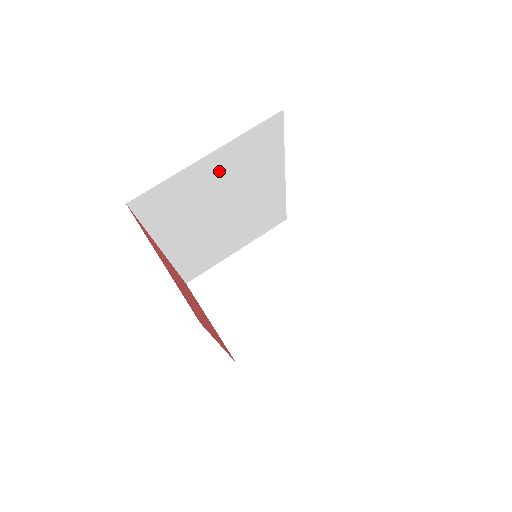
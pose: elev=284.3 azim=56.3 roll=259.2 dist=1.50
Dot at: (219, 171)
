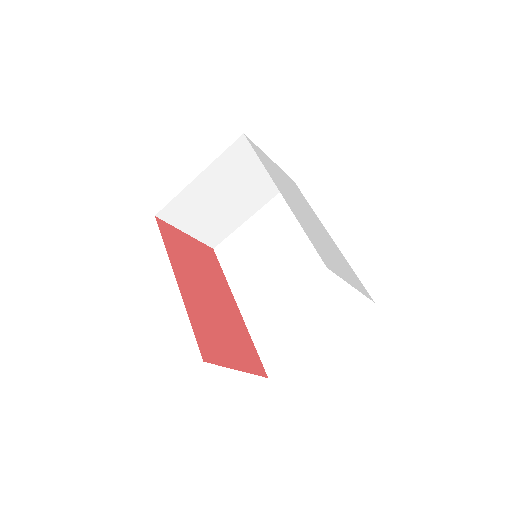
Dot at: occluded
